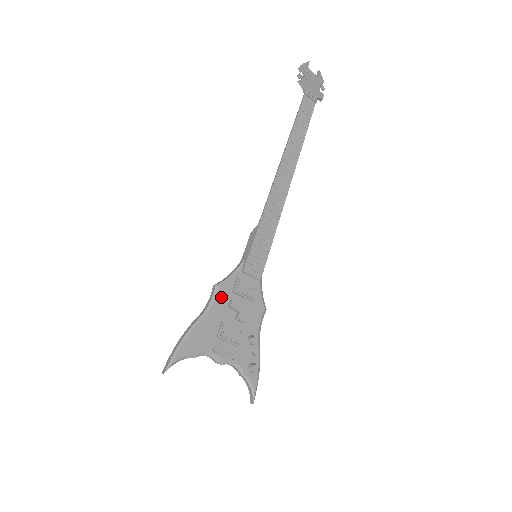
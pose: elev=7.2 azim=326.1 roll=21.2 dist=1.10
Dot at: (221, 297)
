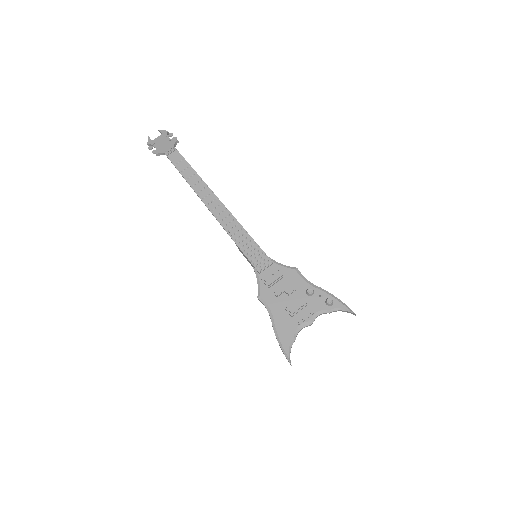
Dot at: (267, 298)
